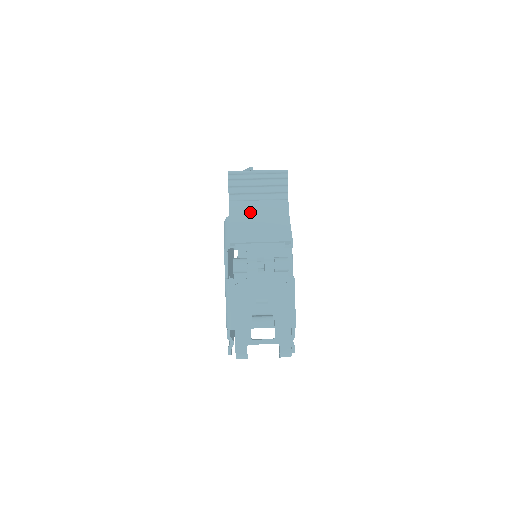
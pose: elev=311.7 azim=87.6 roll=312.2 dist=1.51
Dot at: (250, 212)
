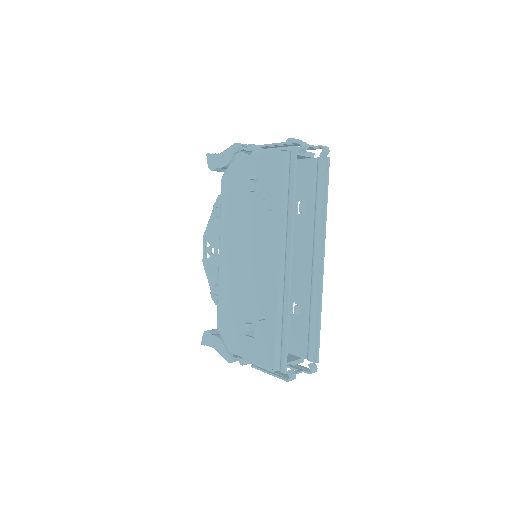
Dot at: occluded
